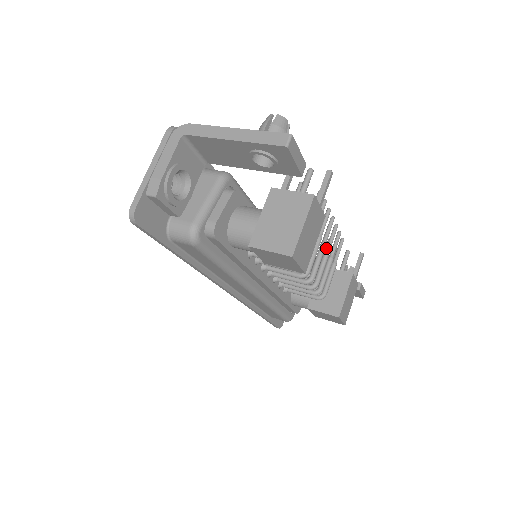
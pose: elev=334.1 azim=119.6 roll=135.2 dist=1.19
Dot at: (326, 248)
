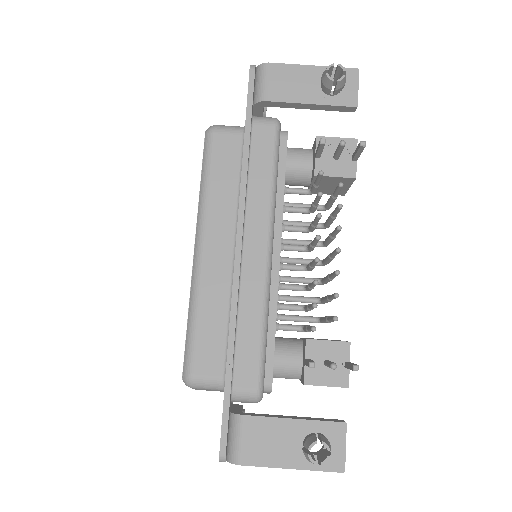
Dot at: (331, 237)
